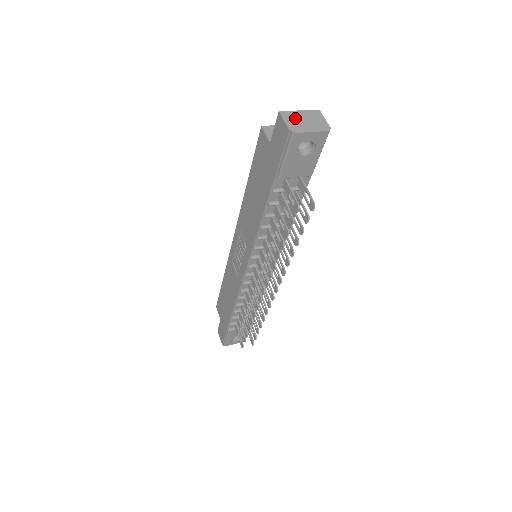
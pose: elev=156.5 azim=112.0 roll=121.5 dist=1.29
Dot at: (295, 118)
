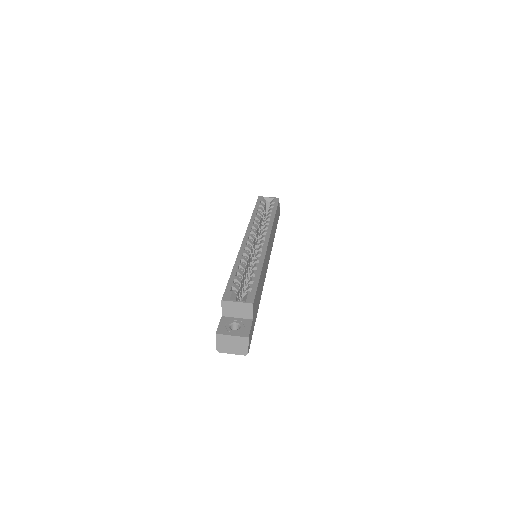
Dot at: (225, 341)
